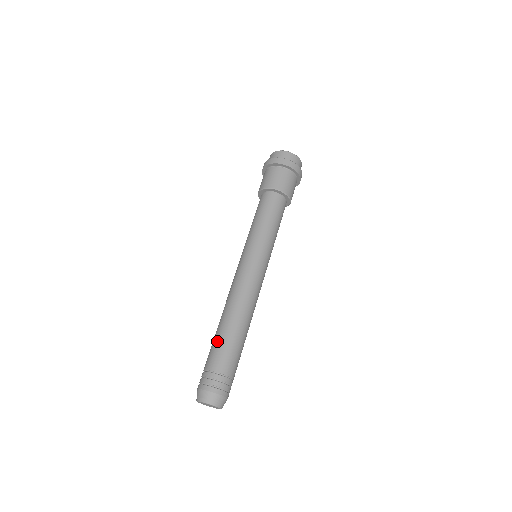
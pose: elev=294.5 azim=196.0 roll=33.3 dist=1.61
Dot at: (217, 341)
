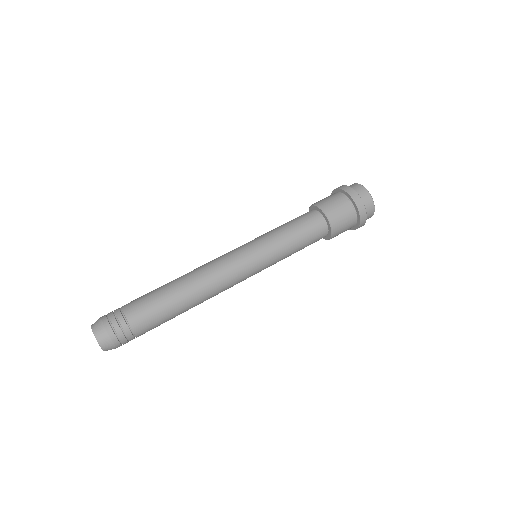
Dot at: occluded
